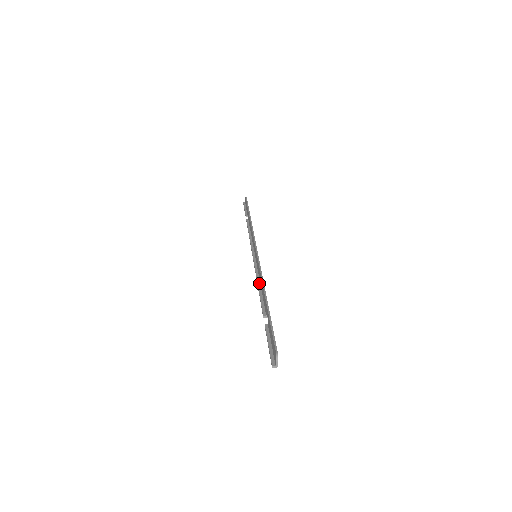
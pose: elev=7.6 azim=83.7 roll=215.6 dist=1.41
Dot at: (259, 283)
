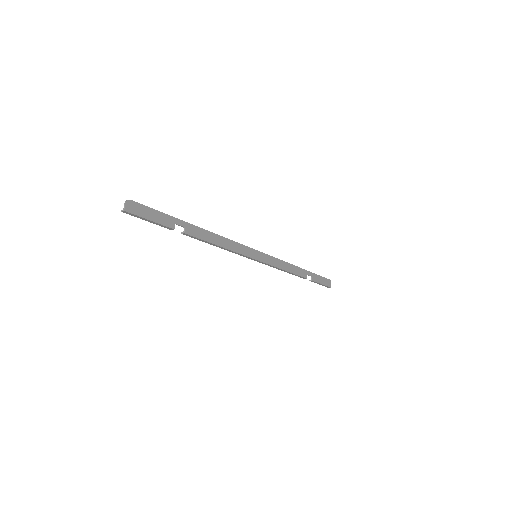
Dot at: (223, 247)
